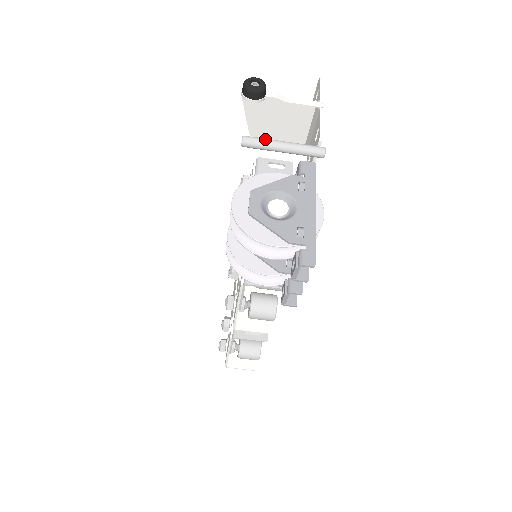
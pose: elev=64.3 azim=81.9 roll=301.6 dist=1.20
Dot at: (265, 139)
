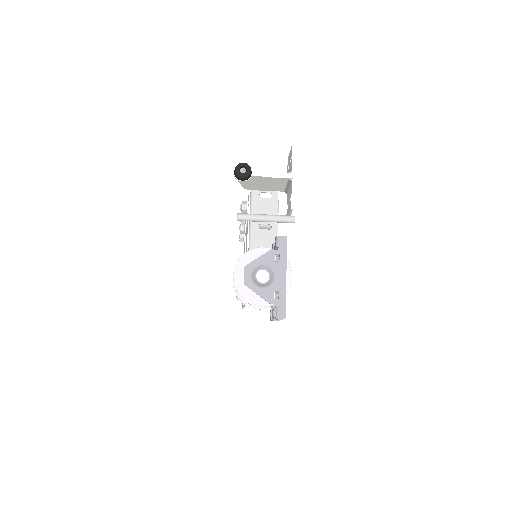
Dot at: (253, 216)
